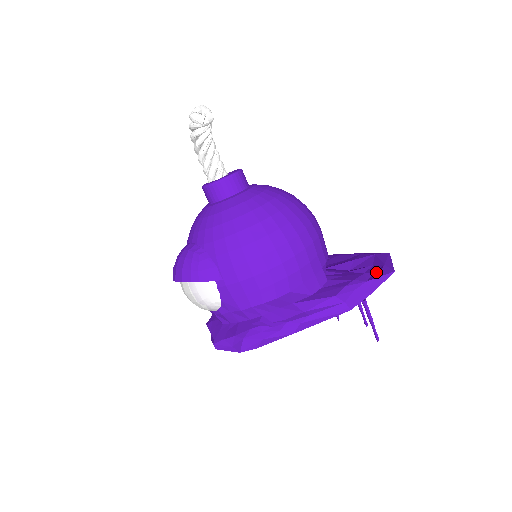
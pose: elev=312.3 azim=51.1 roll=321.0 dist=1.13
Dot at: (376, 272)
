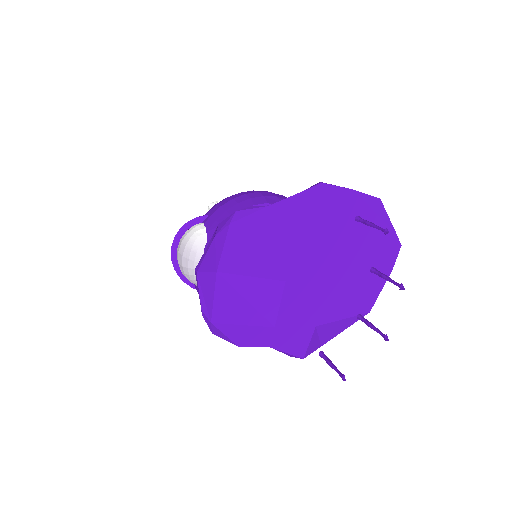
Dot at: (364, 208)
